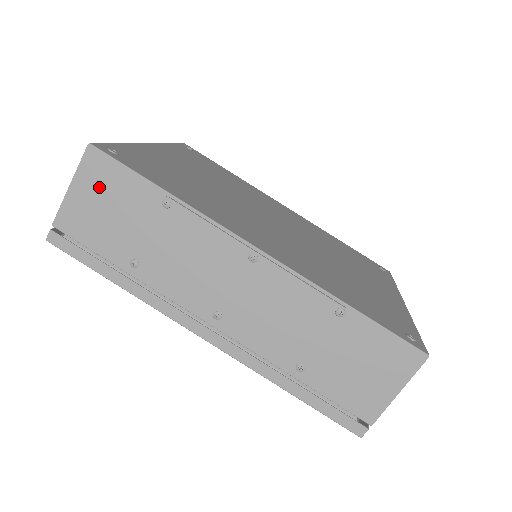
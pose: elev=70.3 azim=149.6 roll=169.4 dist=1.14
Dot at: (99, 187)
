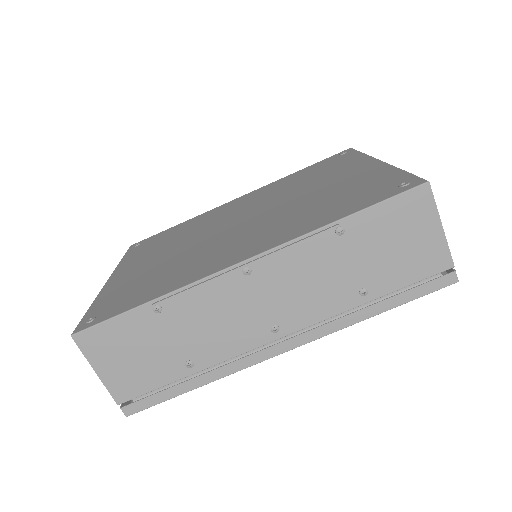
Dot at: (111, 351)
